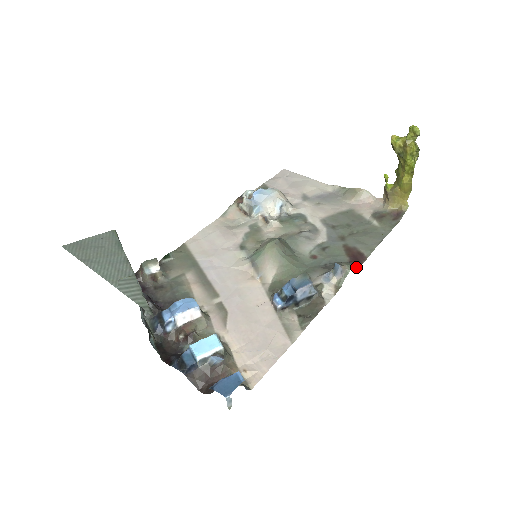
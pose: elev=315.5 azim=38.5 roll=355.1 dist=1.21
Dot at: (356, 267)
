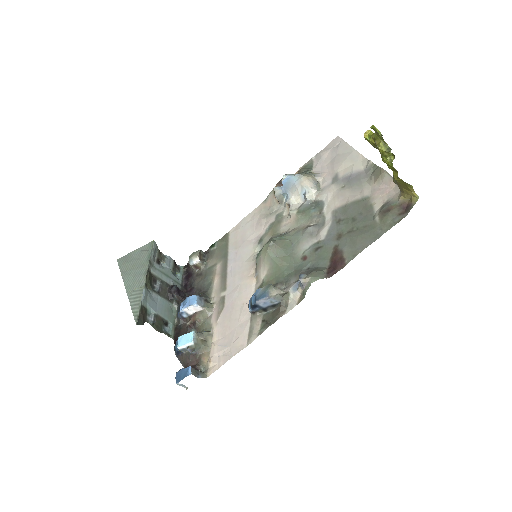
Dot at: (328, 276)
